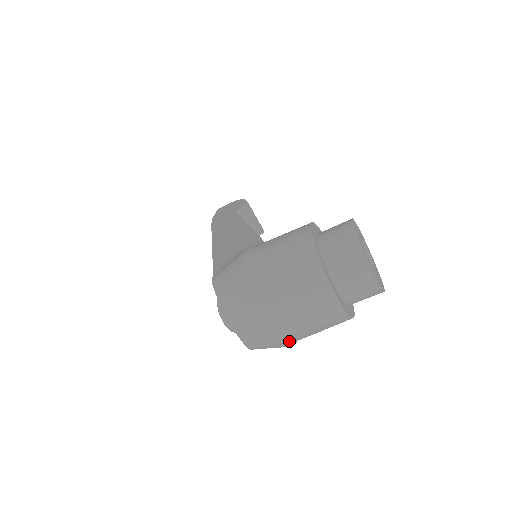
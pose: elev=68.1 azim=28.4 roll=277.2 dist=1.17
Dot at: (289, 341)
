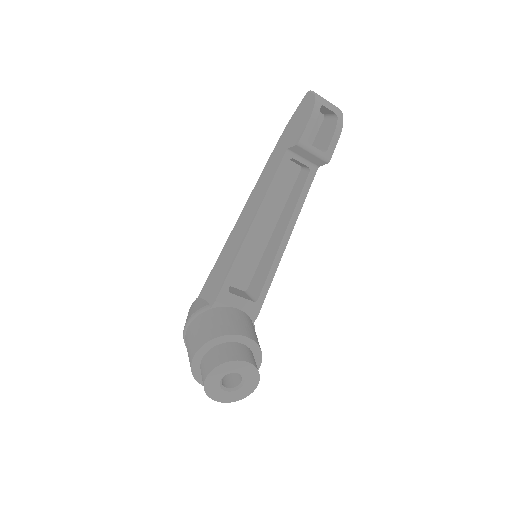
Dot at: occluded
